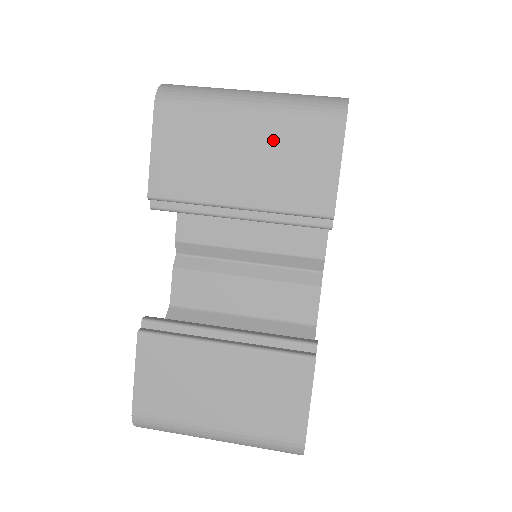
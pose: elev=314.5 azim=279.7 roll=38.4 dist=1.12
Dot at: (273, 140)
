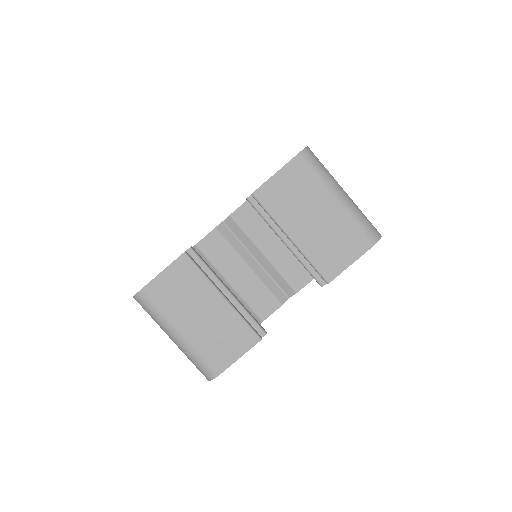
Dot at: occluded
